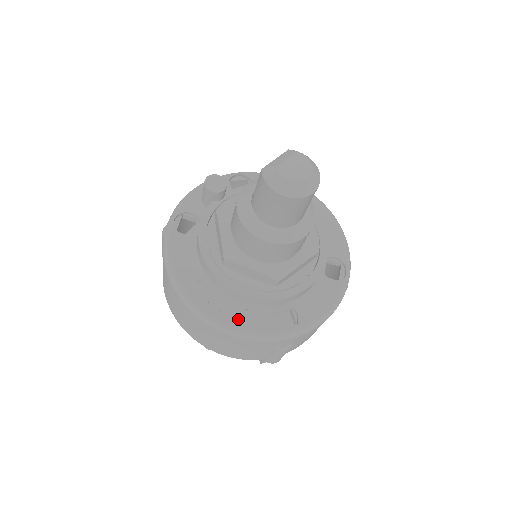
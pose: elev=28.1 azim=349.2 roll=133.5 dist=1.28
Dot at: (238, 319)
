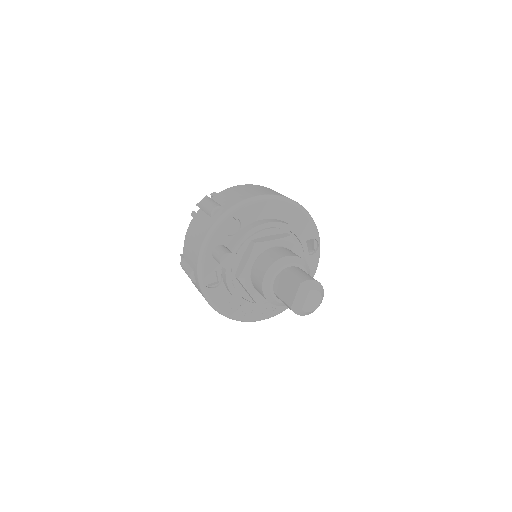
Dot at: (269, 312)
